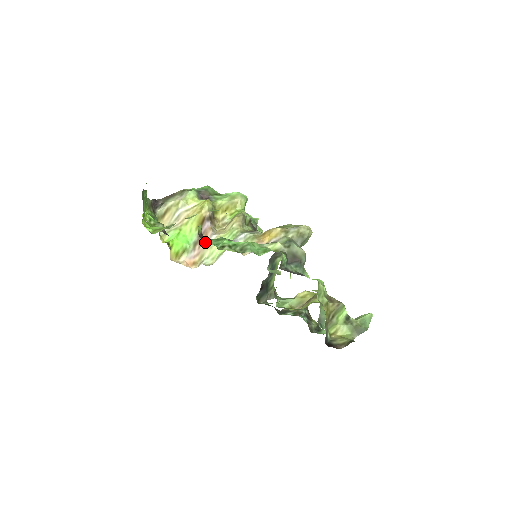
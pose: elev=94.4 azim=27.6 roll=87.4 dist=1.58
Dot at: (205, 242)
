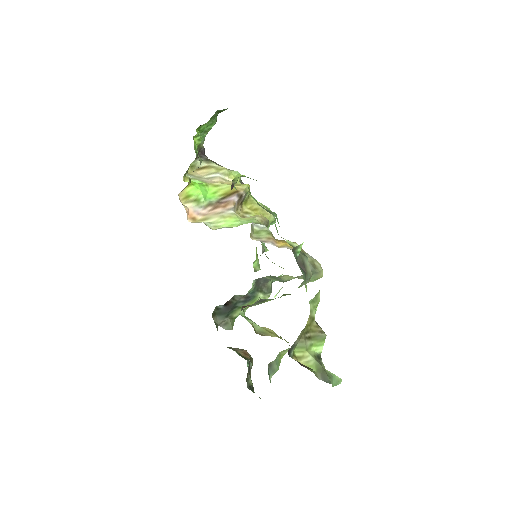
Dot at: (235, 187)
